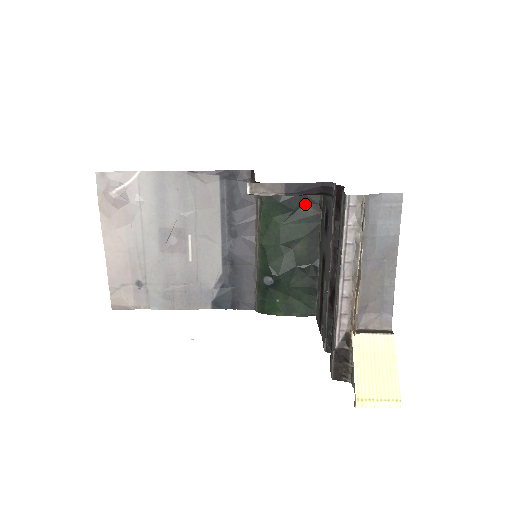
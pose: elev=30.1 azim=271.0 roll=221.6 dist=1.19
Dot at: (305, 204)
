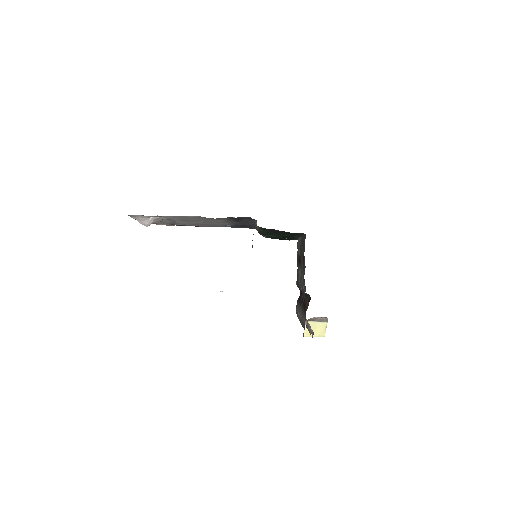
Dot at: (292, 233)
